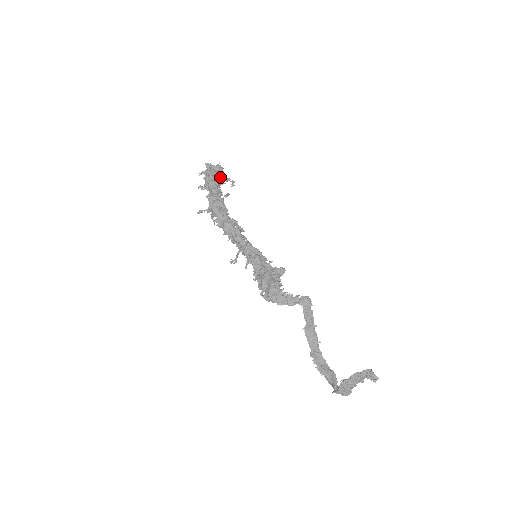
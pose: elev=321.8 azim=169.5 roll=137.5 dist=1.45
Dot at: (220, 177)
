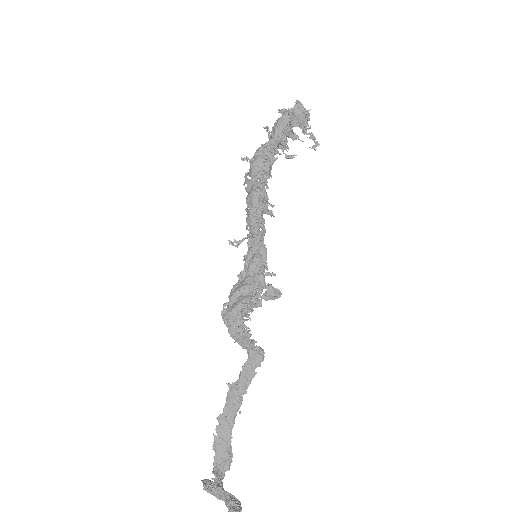
Dot at: occluded
